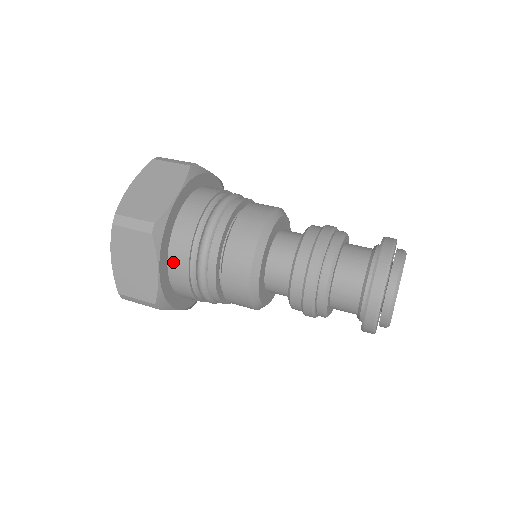
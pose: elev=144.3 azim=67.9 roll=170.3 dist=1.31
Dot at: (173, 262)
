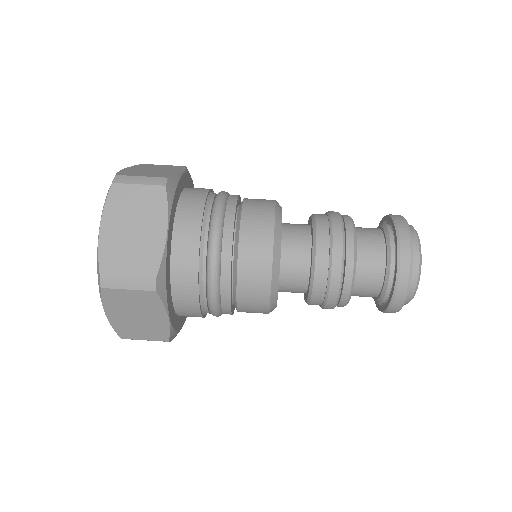
Dot at: (179, 301)
